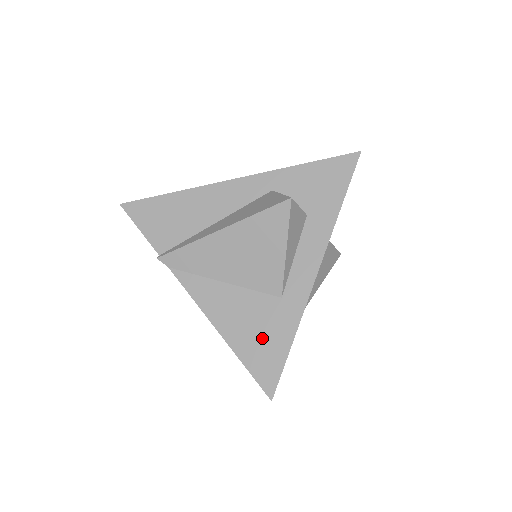
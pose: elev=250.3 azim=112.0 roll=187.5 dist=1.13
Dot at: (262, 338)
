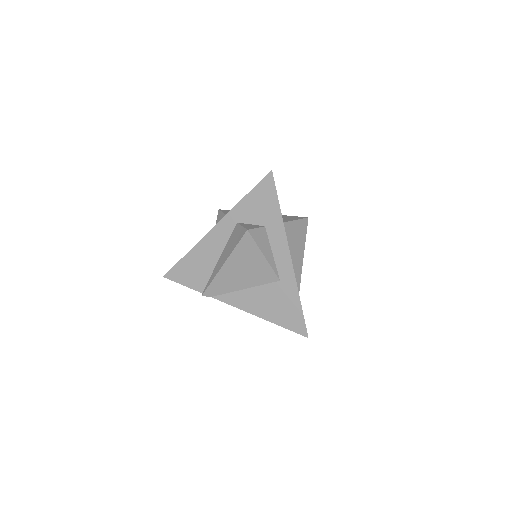
Dot at: (283, 308)
